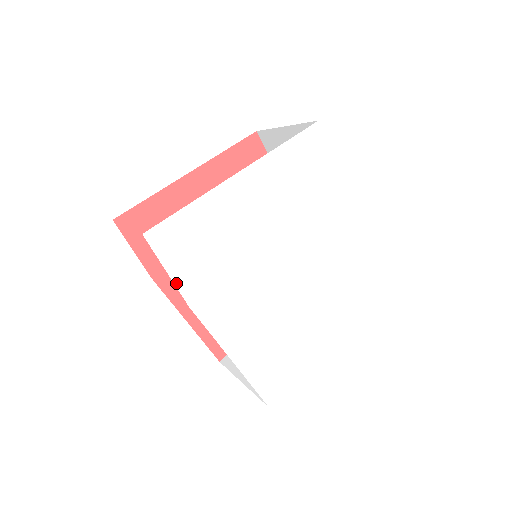
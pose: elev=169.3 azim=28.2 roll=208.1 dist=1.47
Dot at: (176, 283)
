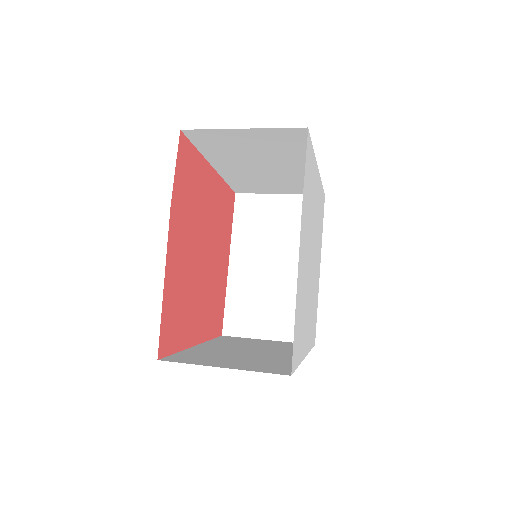
Dot at: (304, 183)
